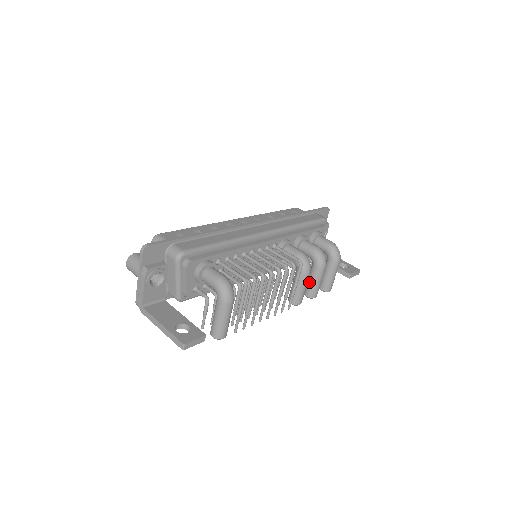
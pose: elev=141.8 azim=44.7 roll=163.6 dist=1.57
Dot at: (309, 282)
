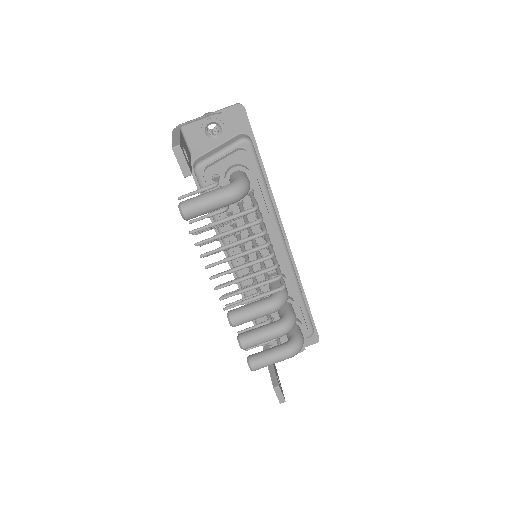
Dot at: (256, 328)
